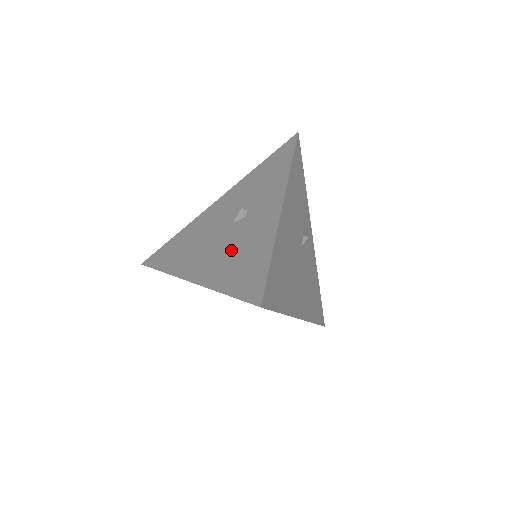
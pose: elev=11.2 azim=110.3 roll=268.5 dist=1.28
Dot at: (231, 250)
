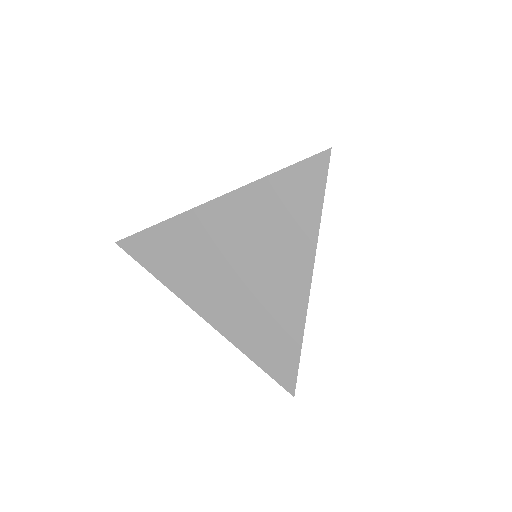
Dot at: occluded
